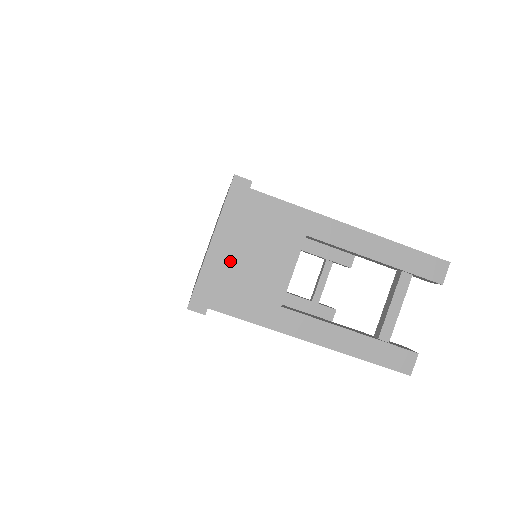
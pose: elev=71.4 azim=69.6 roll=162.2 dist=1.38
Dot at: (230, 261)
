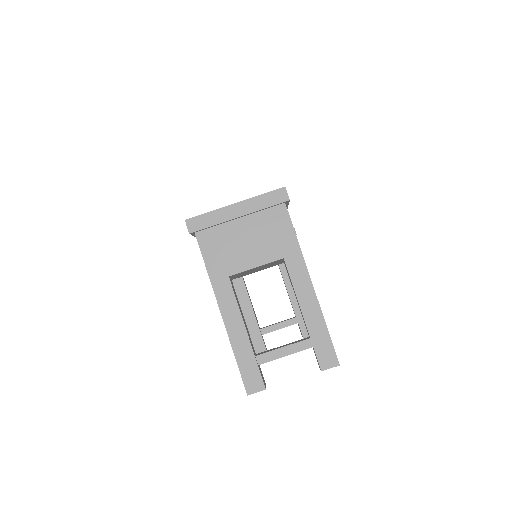
Dot at: (233, 224)
